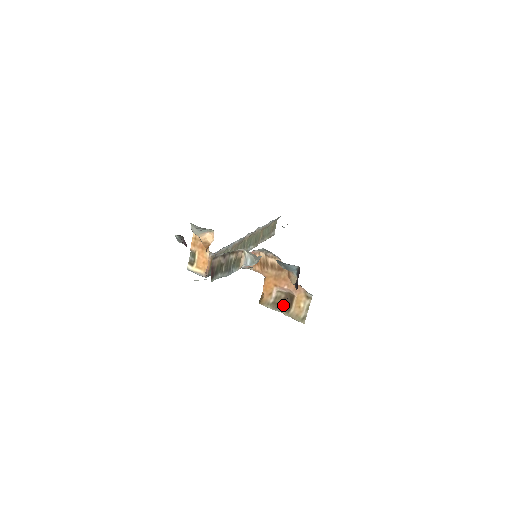
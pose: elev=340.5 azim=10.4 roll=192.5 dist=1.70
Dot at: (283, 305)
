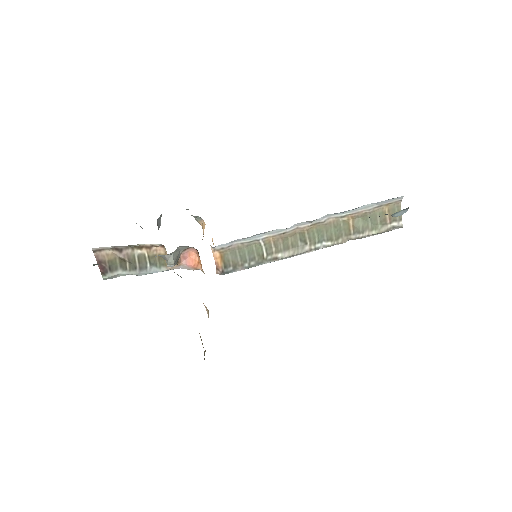
Dot at: occluded
